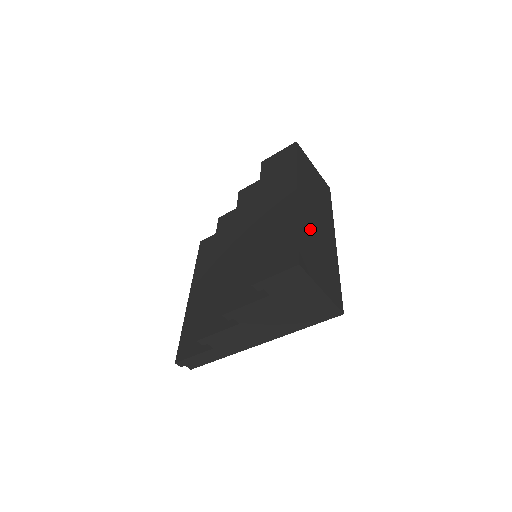
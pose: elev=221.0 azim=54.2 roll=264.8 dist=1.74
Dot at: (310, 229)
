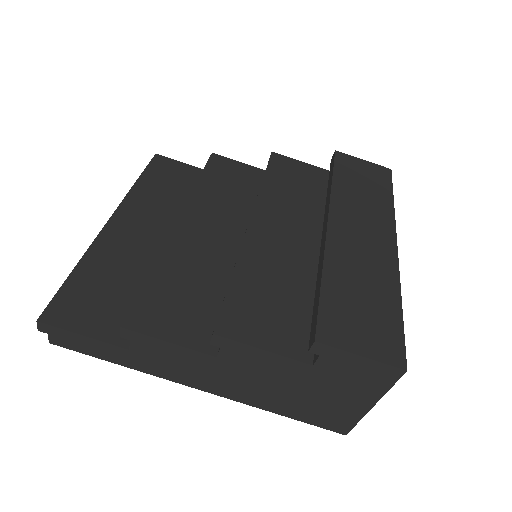
Dot at: occluded
